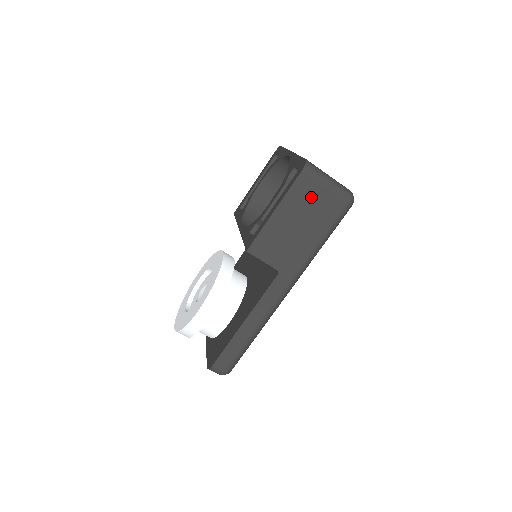
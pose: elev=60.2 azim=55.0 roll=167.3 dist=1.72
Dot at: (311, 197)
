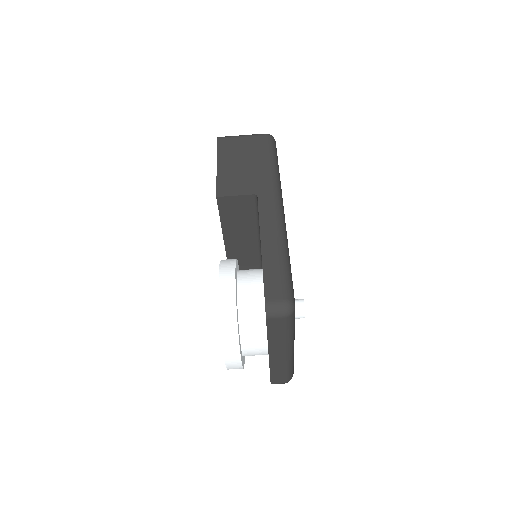
Dot at: (237, 146)
